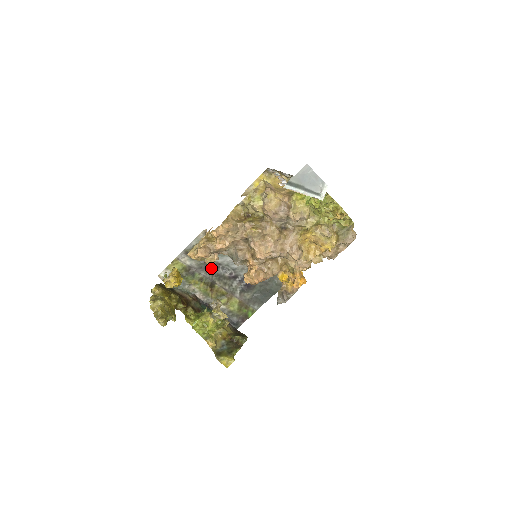
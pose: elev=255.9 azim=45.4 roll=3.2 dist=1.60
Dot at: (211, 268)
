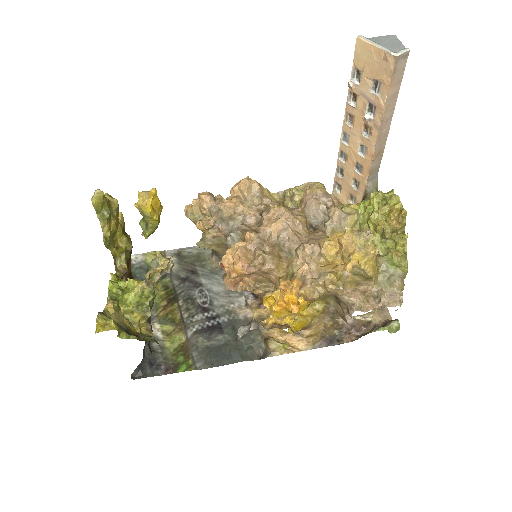
Dot at: (188, 283)
